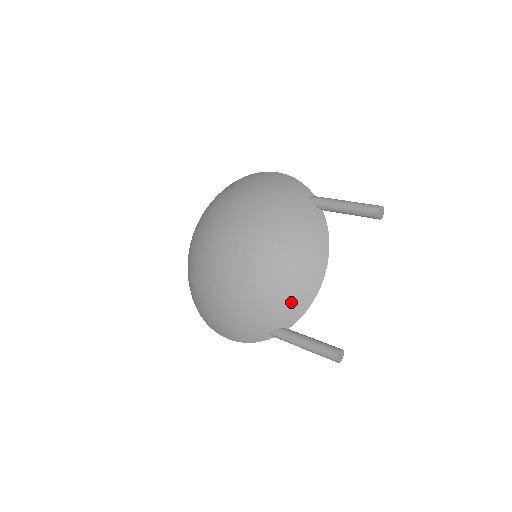
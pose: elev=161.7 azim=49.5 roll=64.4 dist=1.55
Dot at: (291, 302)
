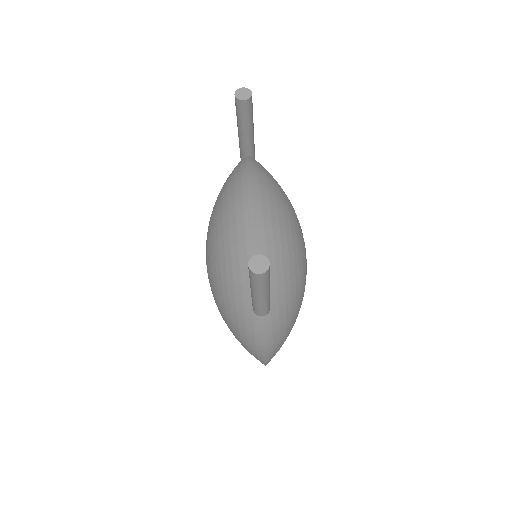
Dot at: (239, 259)
